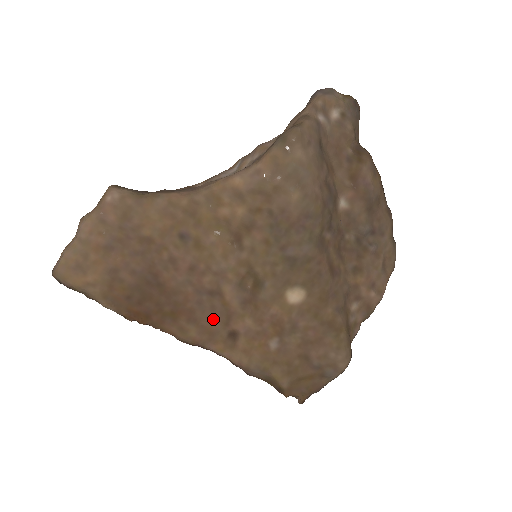
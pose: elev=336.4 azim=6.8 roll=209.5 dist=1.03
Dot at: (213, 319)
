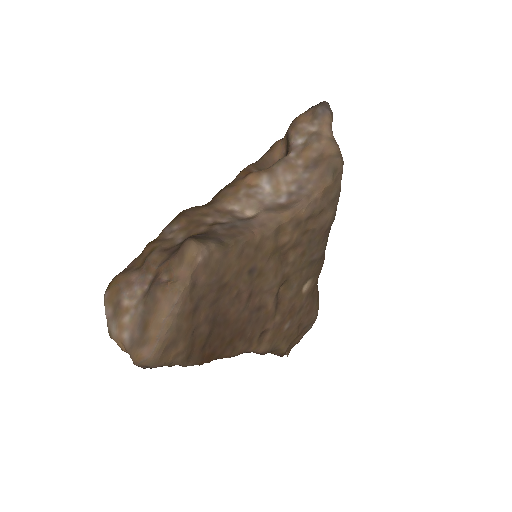
Dot at: (255, 328)
